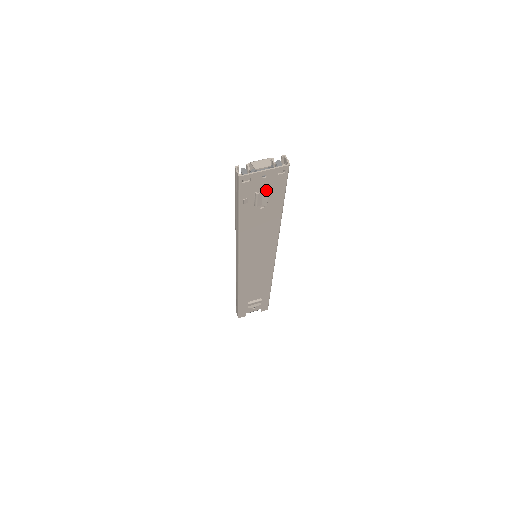
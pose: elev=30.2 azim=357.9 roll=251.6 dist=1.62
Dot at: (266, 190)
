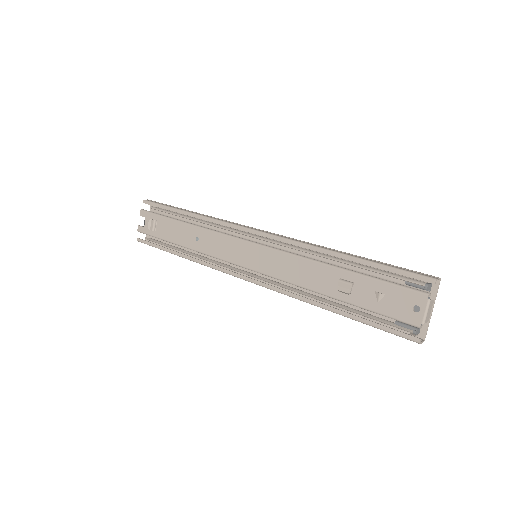
Dot at: occluded
